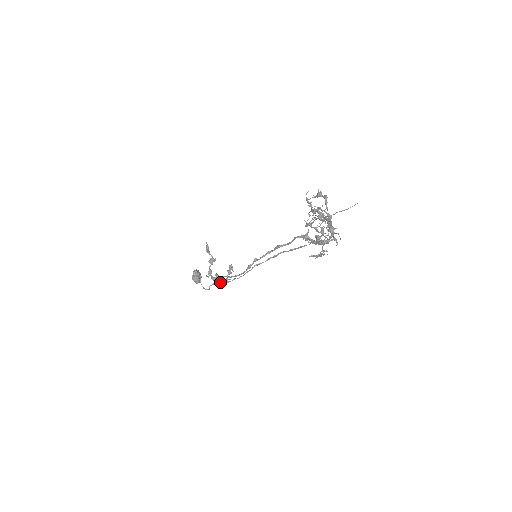
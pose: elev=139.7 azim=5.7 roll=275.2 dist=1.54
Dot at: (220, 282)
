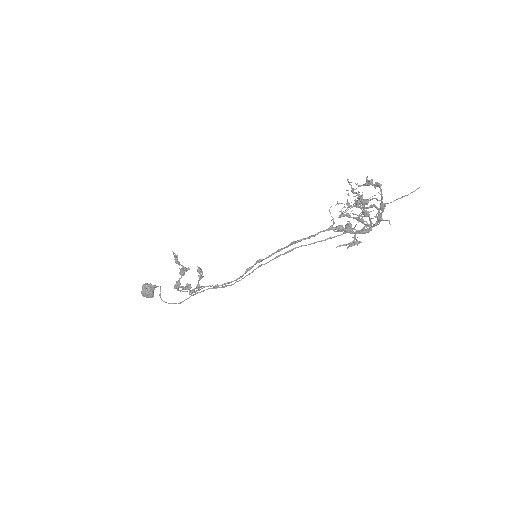
Dot at: occluded
